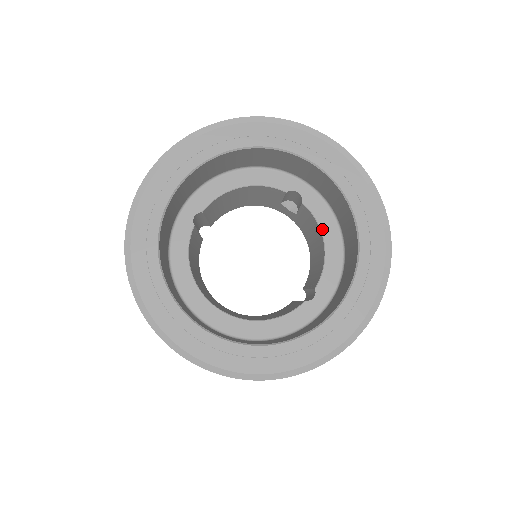
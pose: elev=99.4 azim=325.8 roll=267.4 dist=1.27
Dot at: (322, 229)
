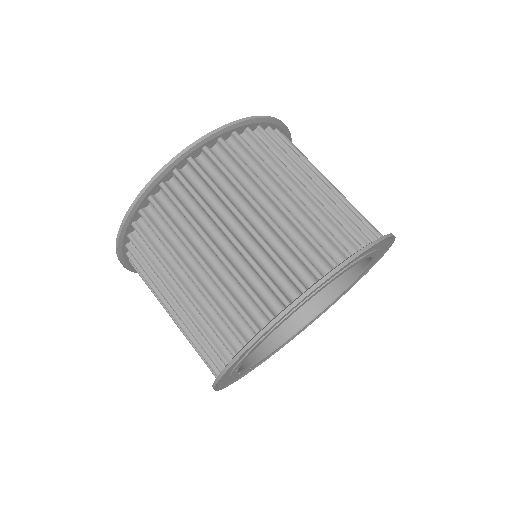
Dot at: occluded
